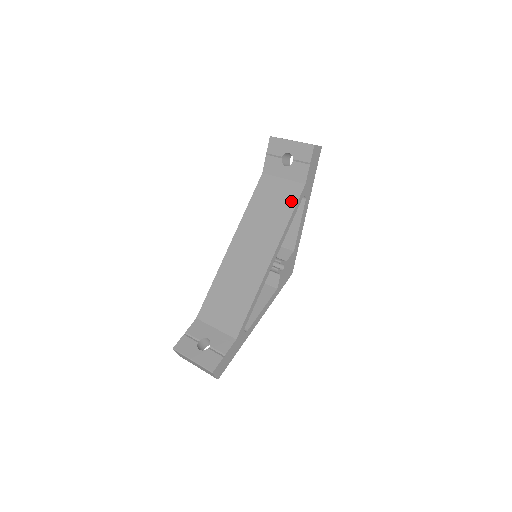
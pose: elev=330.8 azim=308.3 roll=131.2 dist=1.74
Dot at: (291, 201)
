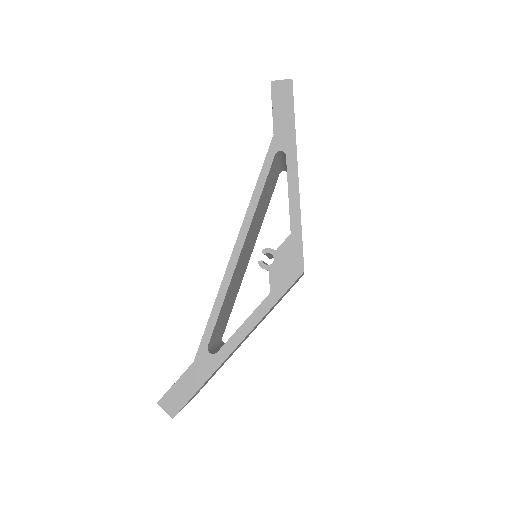
Dot at: occluded
